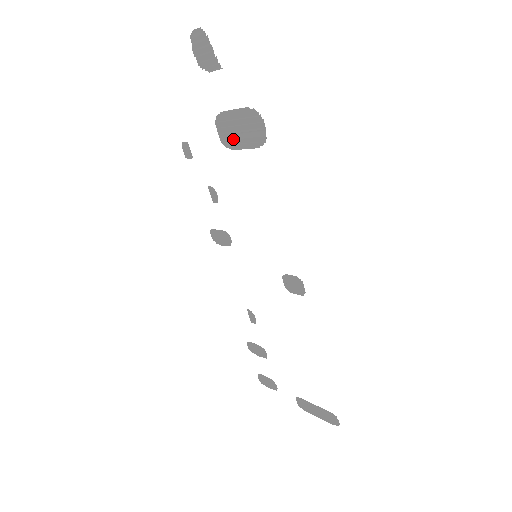
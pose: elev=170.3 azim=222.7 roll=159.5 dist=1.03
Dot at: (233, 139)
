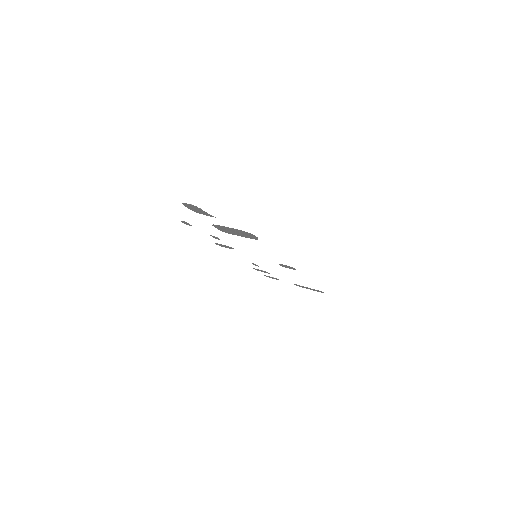
Dot at: (230, 232)
